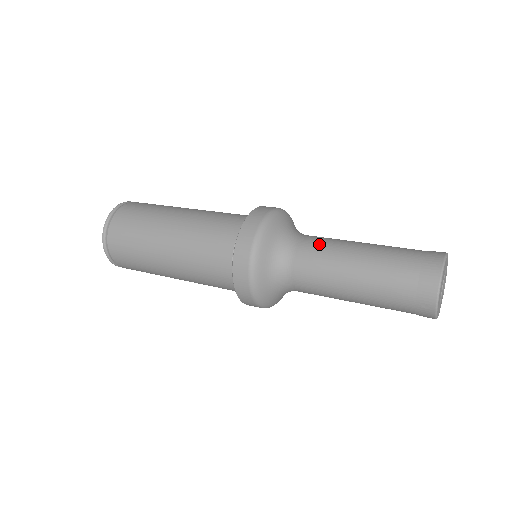
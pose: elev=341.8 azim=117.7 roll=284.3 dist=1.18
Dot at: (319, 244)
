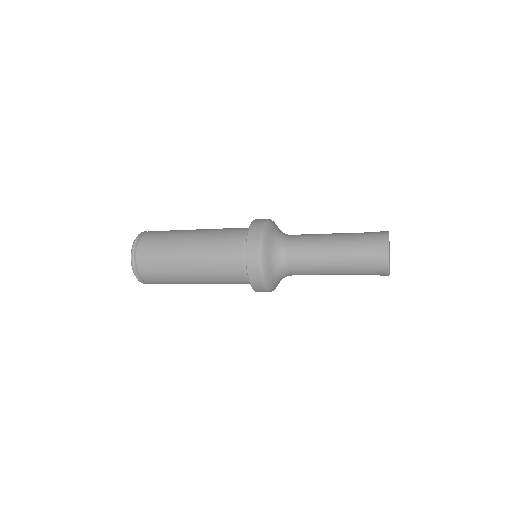
Dot at: (303, 240)
